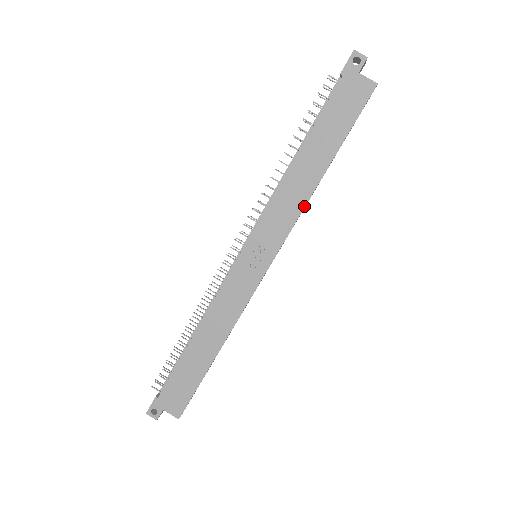
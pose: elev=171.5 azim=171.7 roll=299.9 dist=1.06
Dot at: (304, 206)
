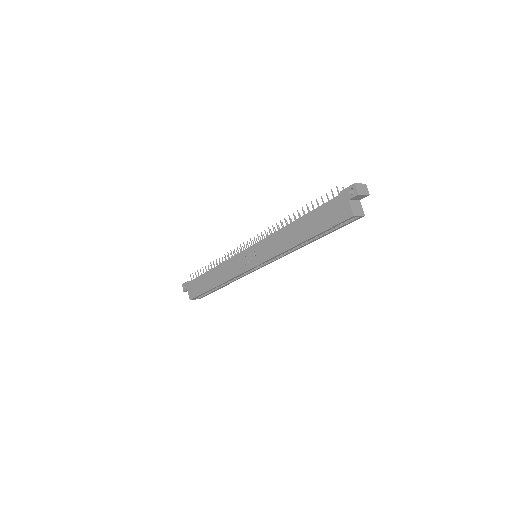
Dot at: (283, 252)
